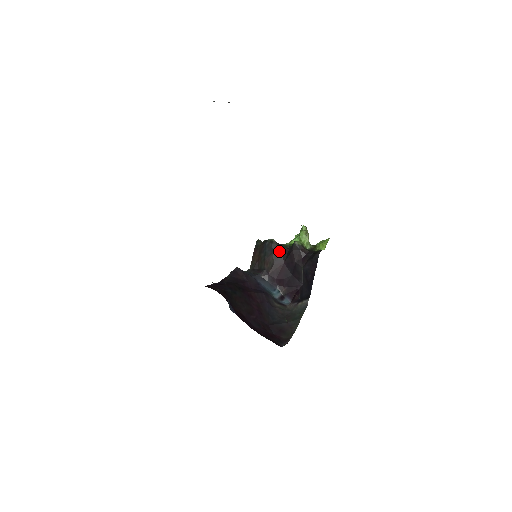
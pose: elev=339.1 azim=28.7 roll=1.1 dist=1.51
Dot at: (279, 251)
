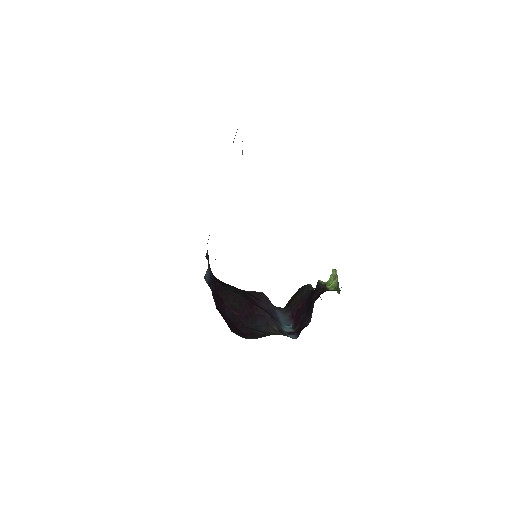
Dot at: (307, 291)
